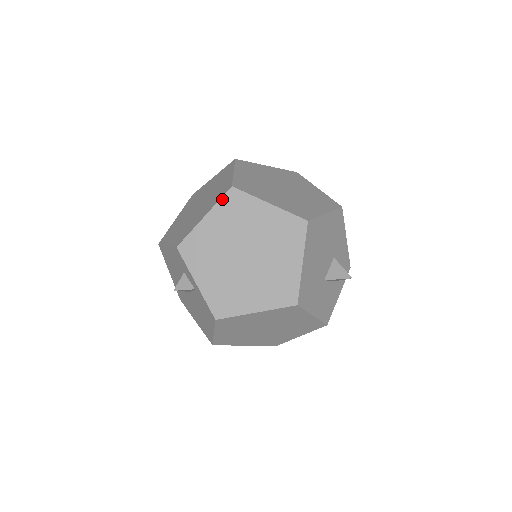
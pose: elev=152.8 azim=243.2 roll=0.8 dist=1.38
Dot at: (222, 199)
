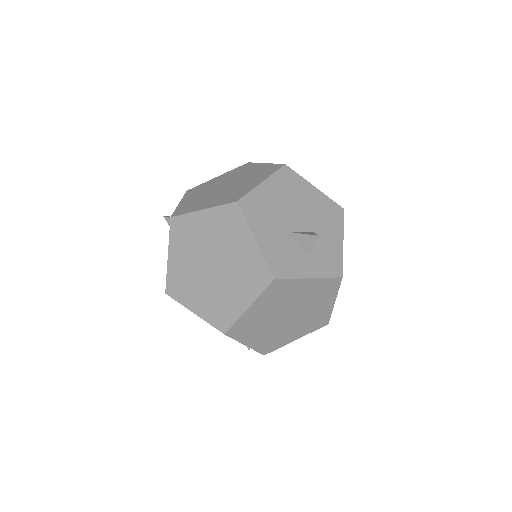
Dot at: (237, 168)
